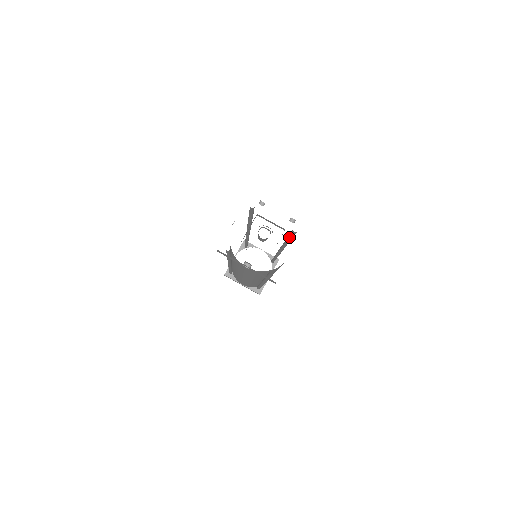
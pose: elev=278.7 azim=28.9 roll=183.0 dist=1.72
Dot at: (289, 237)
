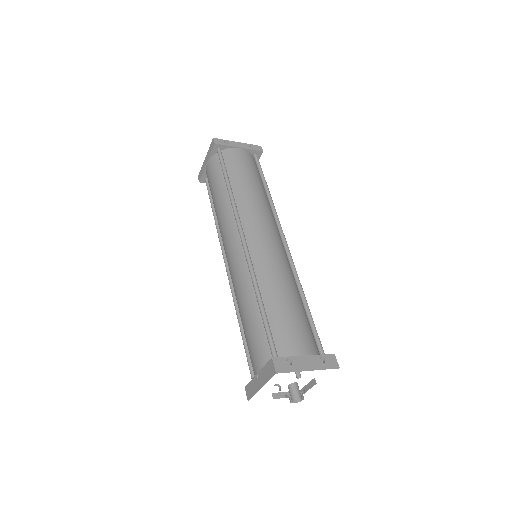
Dot at: (309, 323)
